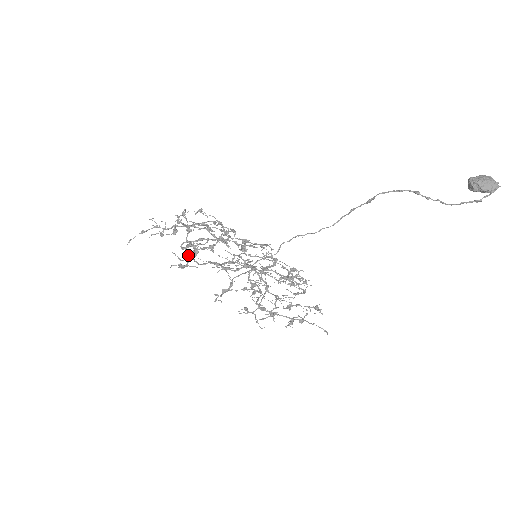
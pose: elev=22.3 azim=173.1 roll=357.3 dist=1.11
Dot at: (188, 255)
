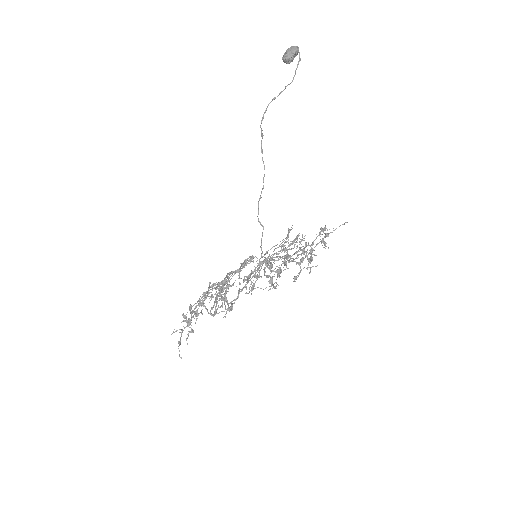
Dot at: (224, 304)
